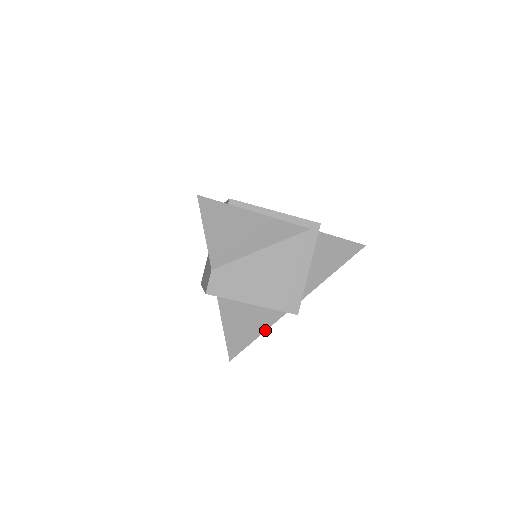
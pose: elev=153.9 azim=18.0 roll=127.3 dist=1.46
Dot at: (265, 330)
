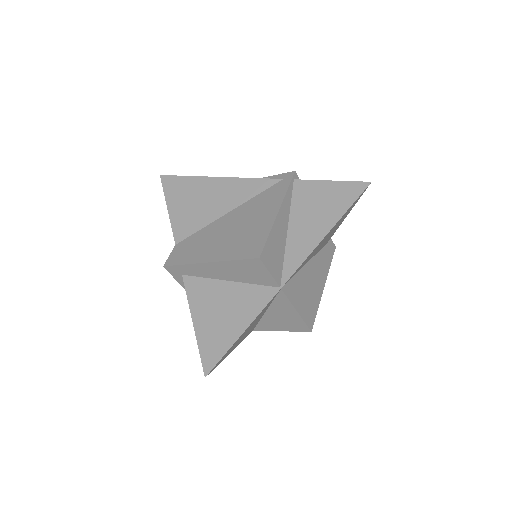
Dot at: (250, 323)
